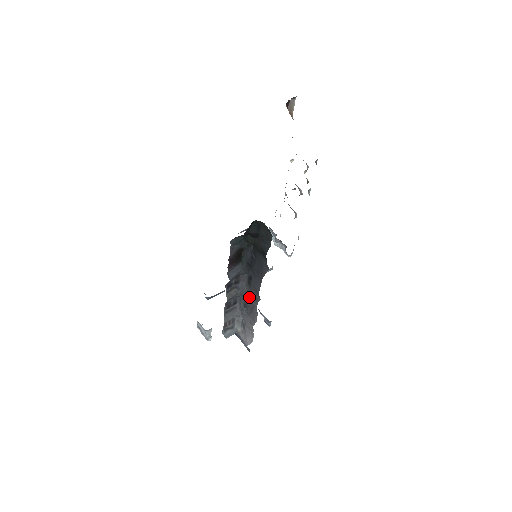
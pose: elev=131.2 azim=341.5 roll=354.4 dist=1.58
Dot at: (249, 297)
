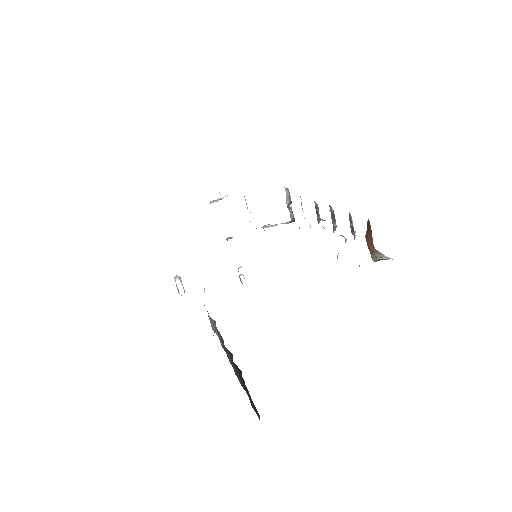
Dot at: (227, 353)
